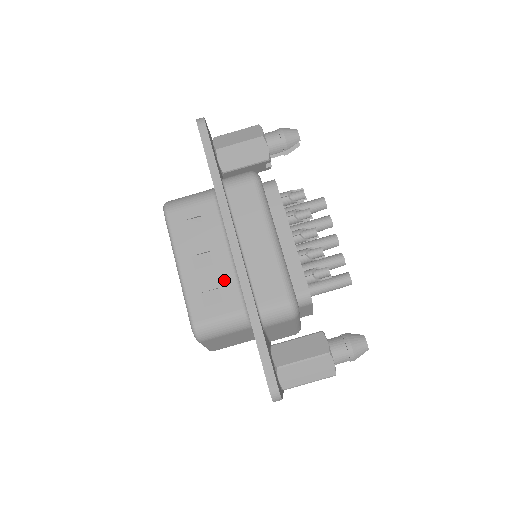
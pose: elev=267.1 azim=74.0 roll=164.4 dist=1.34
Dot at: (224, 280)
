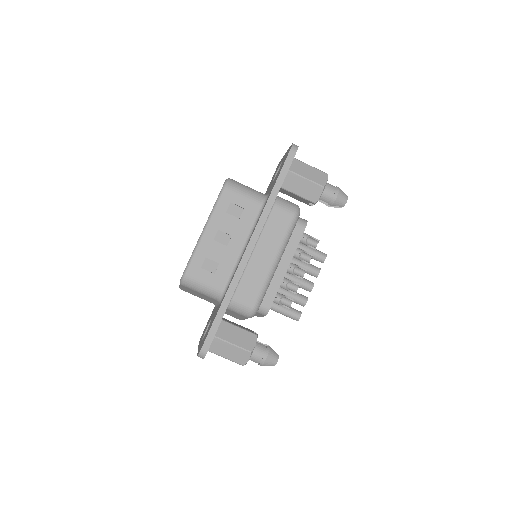
Dot at: (226, 261)
